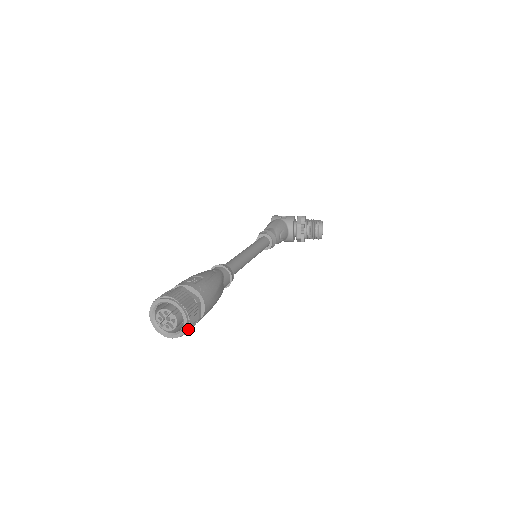
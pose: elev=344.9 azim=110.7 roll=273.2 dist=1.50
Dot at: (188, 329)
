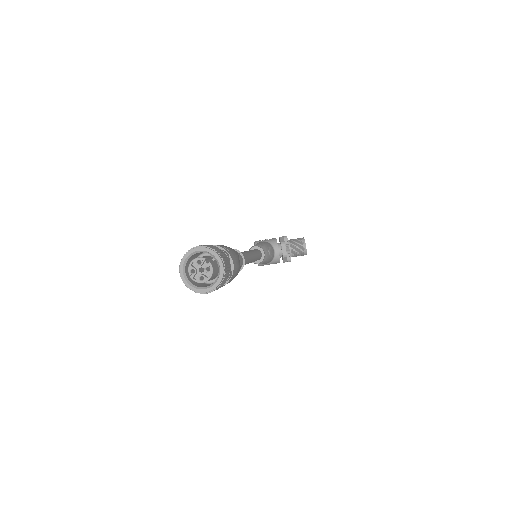
Dot at: (224, 277)
